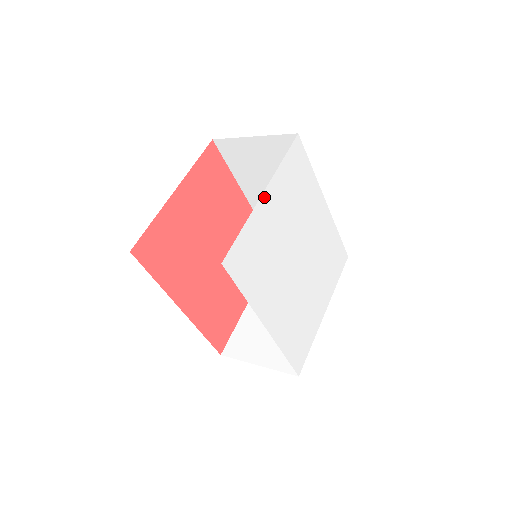
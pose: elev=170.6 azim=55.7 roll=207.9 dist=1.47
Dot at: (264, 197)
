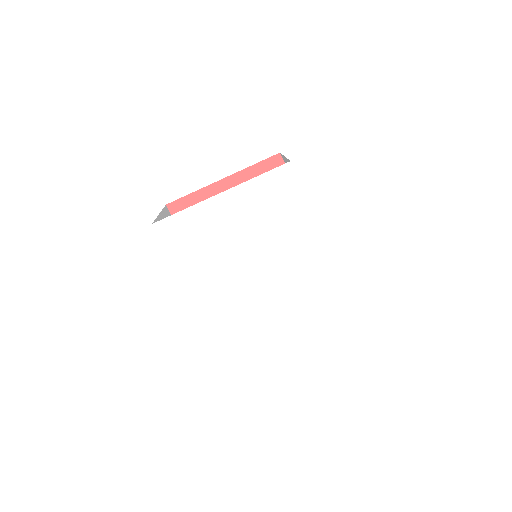
Dot at: (220, 197)
